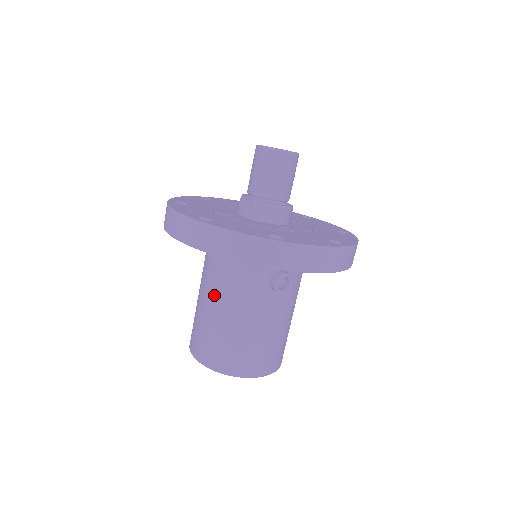
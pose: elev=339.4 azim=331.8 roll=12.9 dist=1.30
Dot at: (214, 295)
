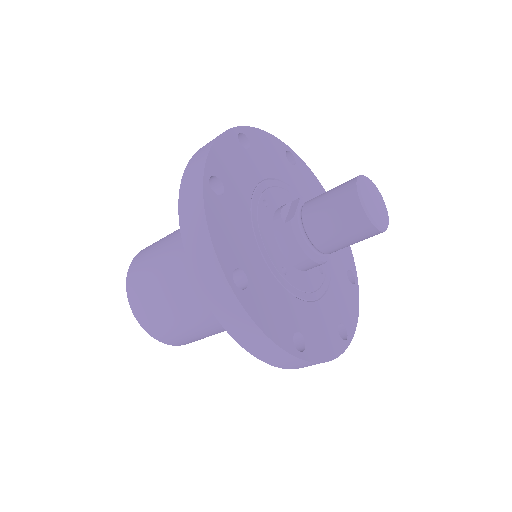
Dot at: (181, 244)
